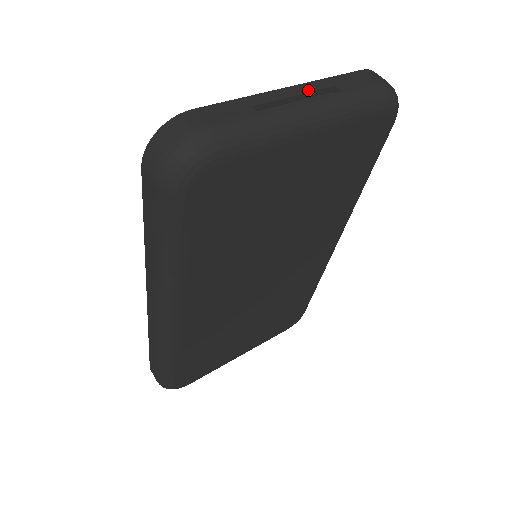
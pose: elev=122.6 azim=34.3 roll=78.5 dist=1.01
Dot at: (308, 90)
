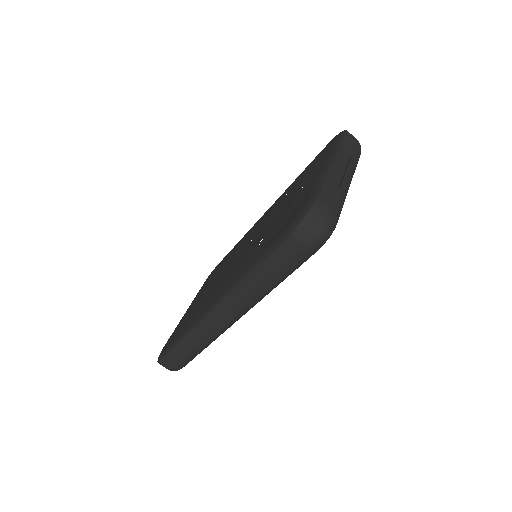
Dot at: (342, 160)
